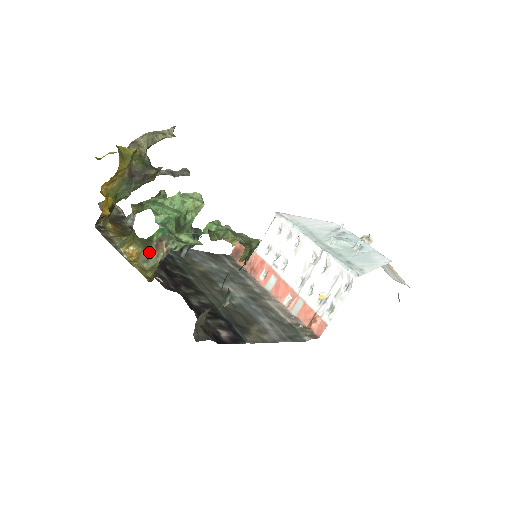
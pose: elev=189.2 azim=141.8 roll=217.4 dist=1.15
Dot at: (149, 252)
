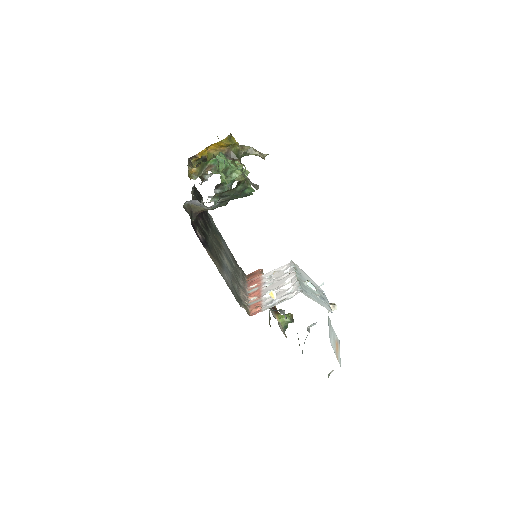
Dot at: (201, 172)
